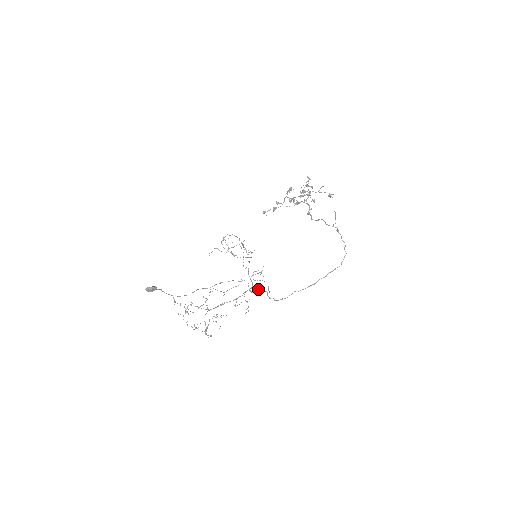
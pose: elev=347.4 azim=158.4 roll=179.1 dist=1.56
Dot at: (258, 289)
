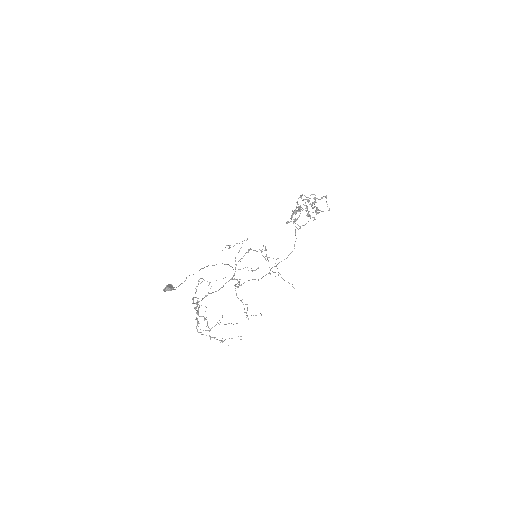
Dot at: occluded
